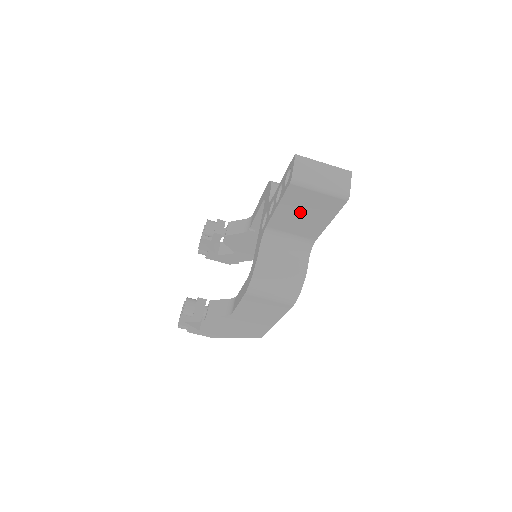
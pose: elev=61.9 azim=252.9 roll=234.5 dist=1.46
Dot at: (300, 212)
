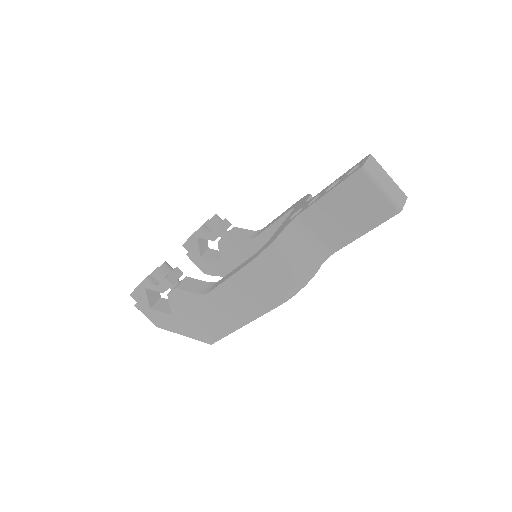
Dot at: (345, 208)
